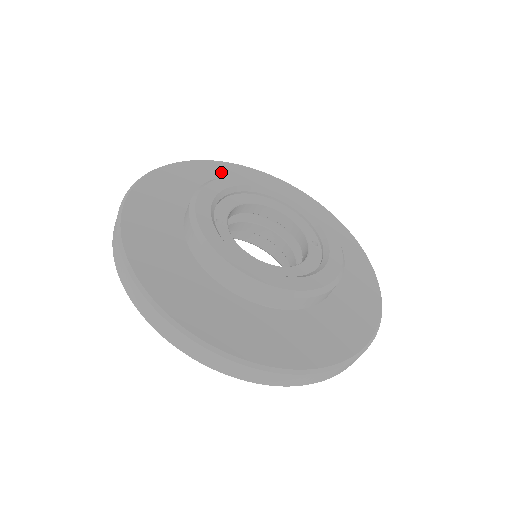
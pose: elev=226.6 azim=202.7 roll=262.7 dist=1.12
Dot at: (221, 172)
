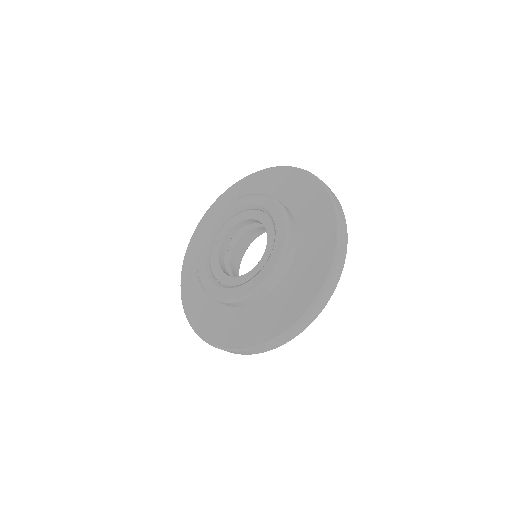
Dot at: (260, 182)
